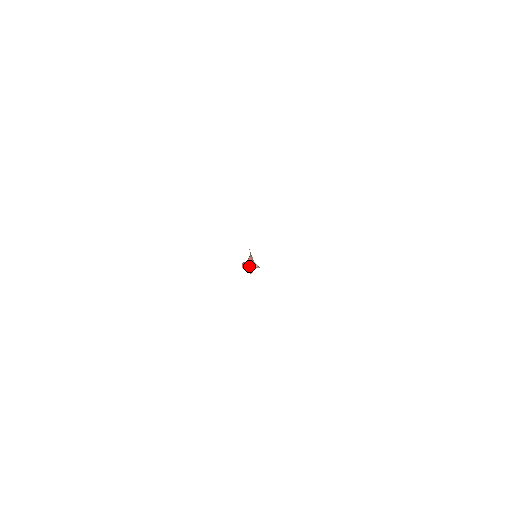
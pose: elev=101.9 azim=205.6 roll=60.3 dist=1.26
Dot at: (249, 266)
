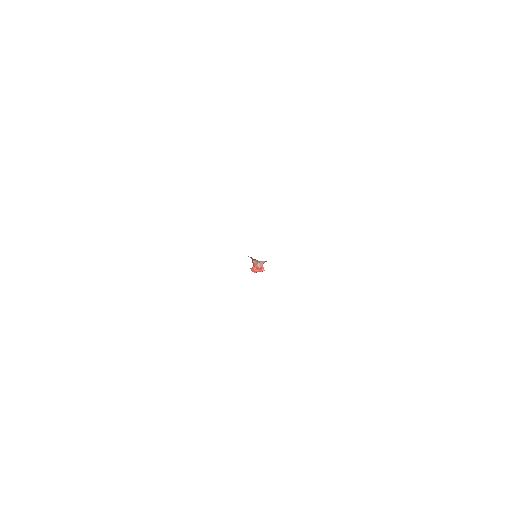
Dot at: (259, 268)
